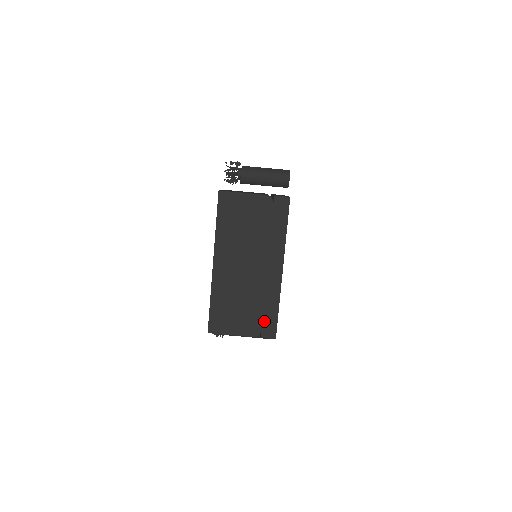
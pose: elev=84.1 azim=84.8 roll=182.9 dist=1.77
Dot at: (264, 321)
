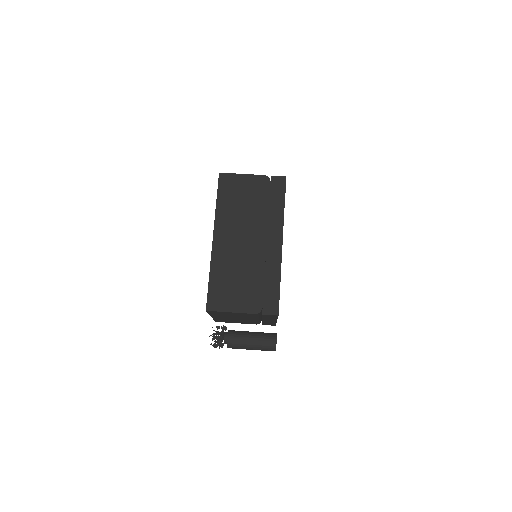
Dot at: (265, 296)
